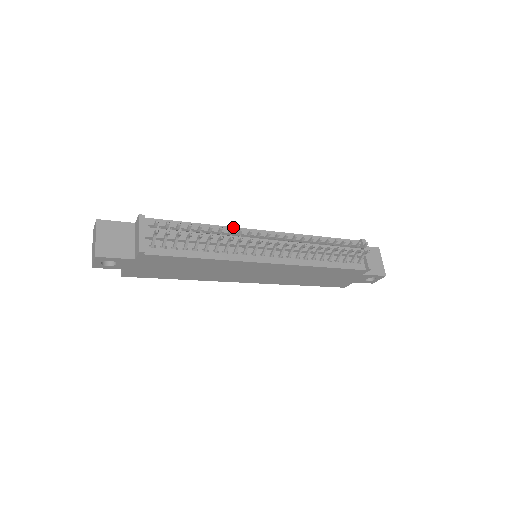
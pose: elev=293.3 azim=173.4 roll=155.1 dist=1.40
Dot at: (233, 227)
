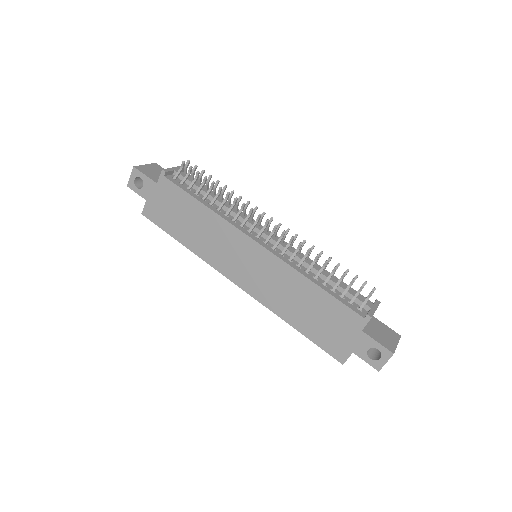
Dot at: occluded
